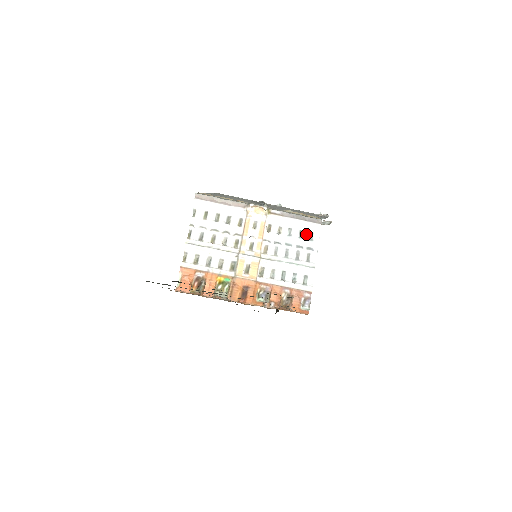
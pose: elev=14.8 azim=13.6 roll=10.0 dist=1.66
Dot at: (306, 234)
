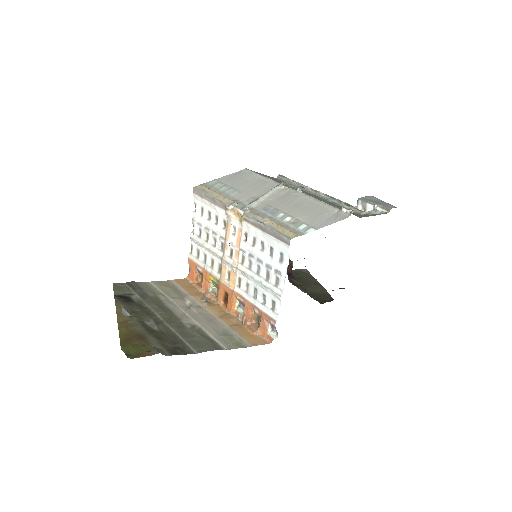
Dot at: (276, 253)
